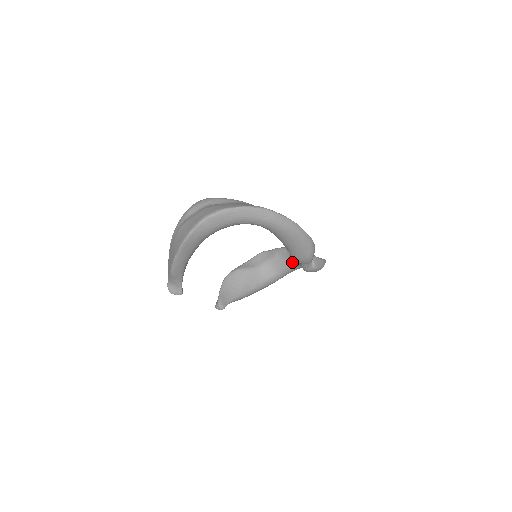
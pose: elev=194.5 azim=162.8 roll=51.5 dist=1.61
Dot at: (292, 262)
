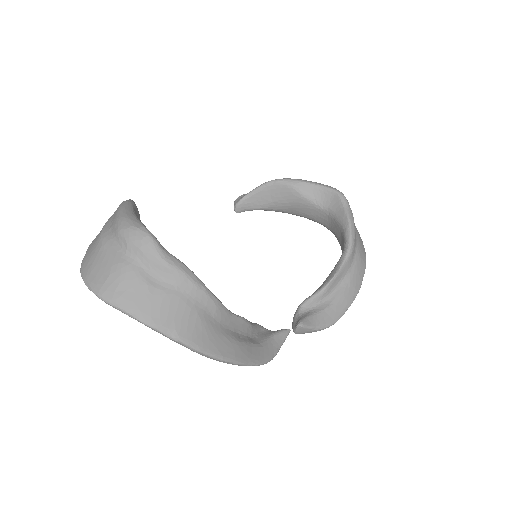
Dot at: (342, 251)
